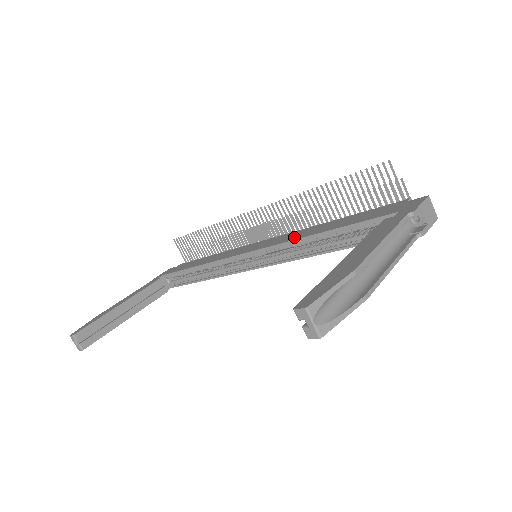
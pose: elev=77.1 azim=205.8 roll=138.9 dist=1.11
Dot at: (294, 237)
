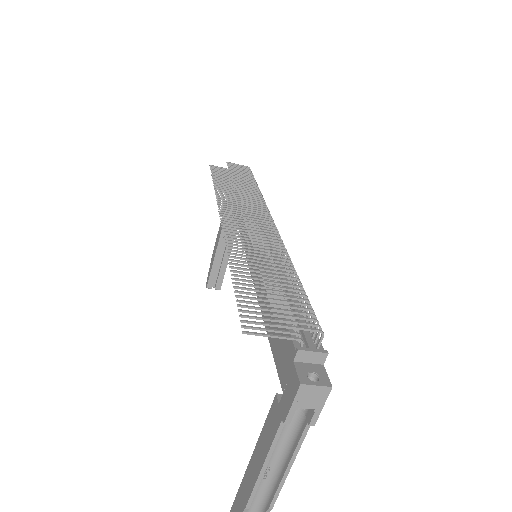
Dot at: occluded
